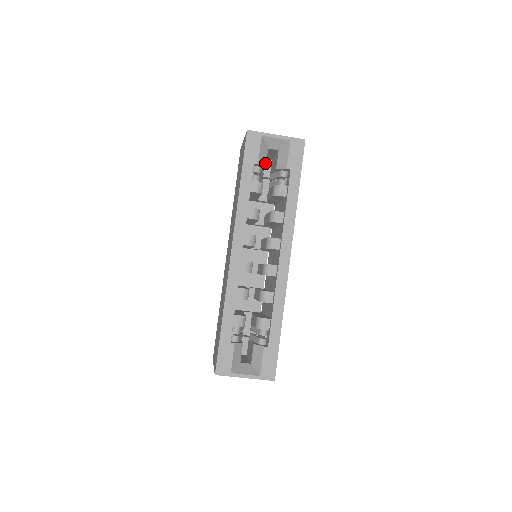
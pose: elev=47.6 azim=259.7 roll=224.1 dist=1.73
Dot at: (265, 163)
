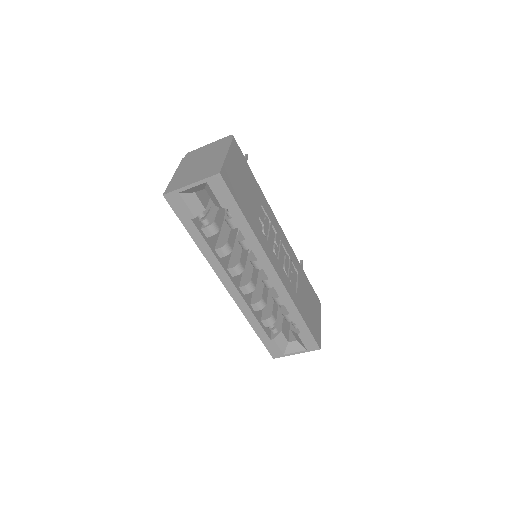
Dot at: (202, 207)
